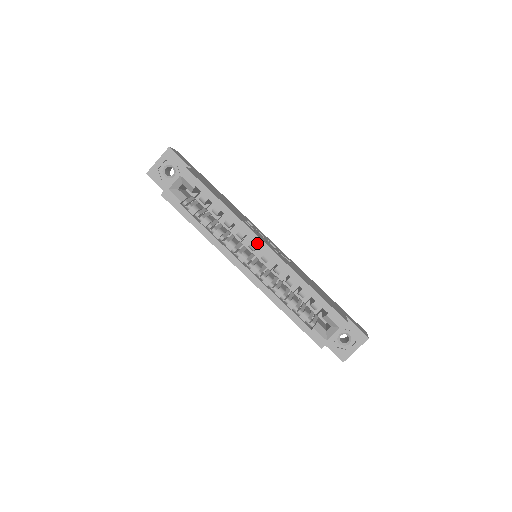
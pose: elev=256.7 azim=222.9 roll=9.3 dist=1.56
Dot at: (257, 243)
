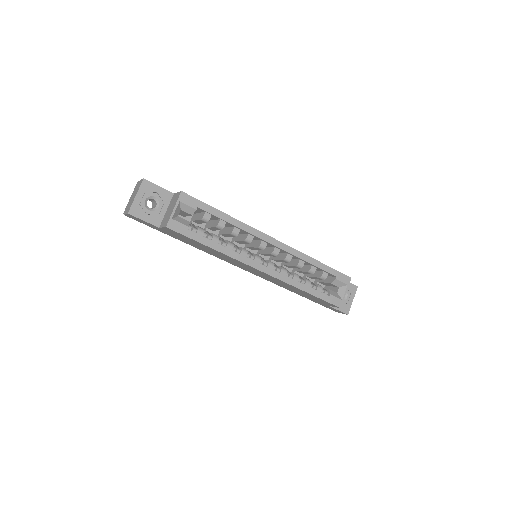
Dot at: (267, 241)
